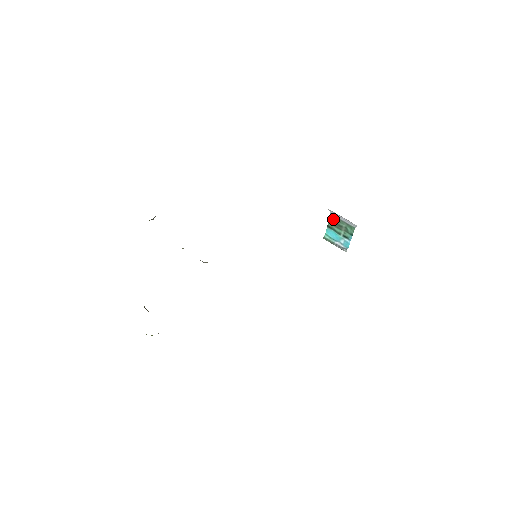
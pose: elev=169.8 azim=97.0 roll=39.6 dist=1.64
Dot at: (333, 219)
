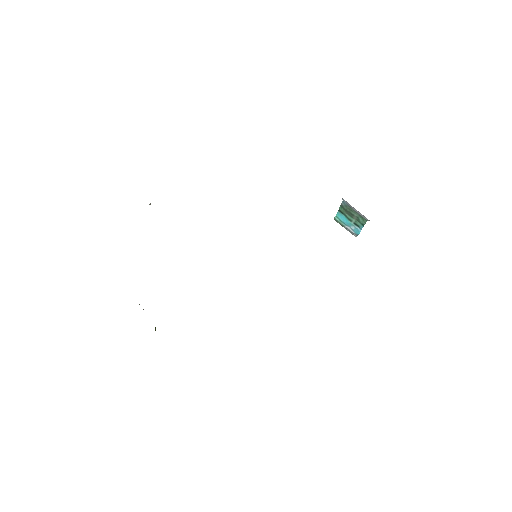
Dot at: (345, 206)
